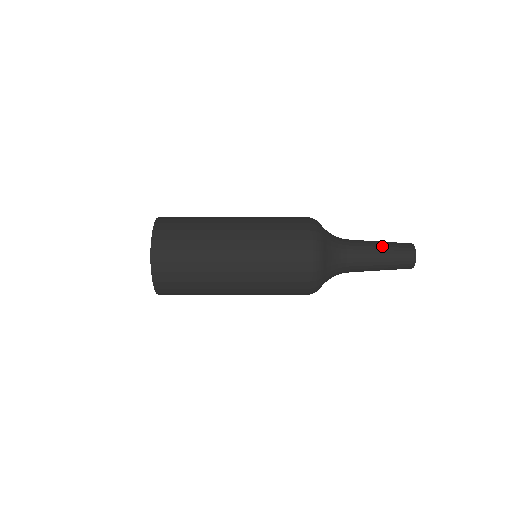
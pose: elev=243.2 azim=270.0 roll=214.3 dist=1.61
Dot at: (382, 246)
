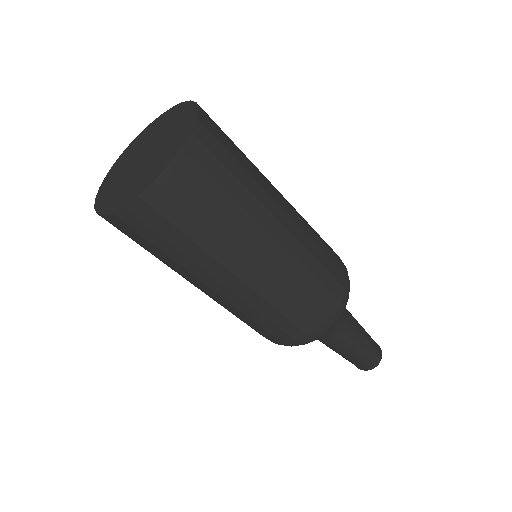
Dot at: (355, 354)
